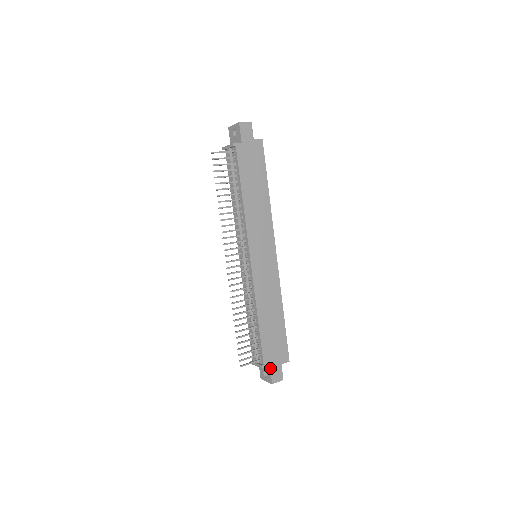
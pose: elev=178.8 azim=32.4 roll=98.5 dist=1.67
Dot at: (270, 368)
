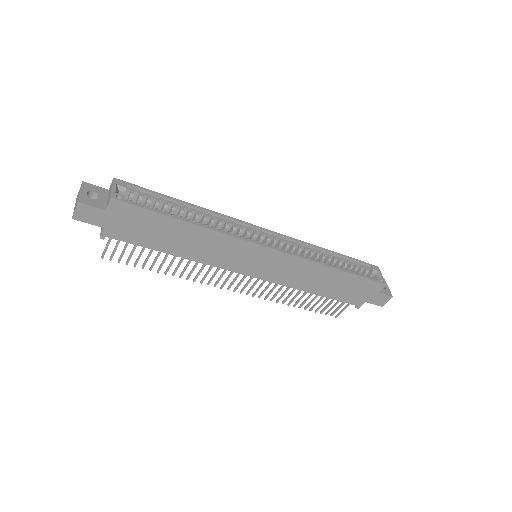
Dot at: (368, 302)
